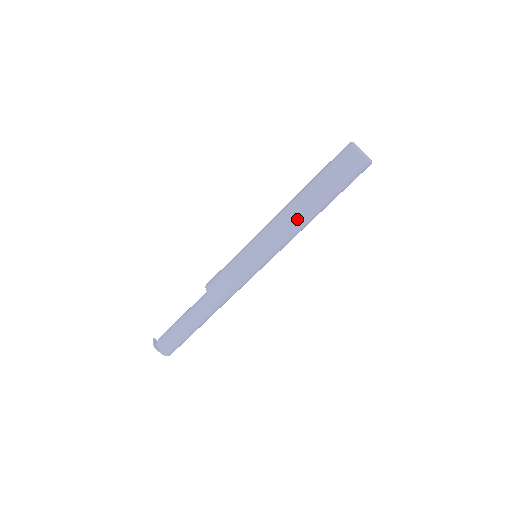
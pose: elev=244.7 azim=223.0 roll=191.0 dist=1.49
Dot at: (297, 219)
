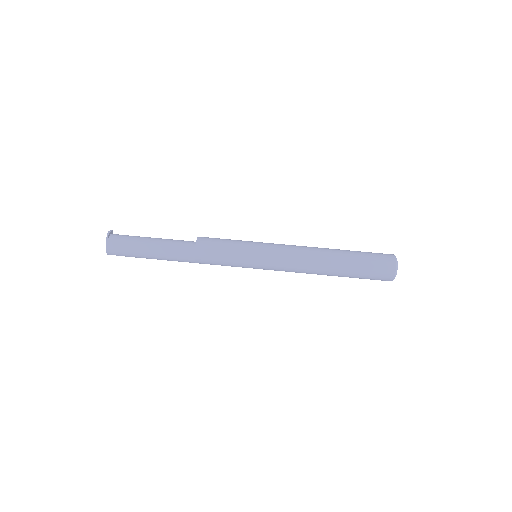
Dot at: (314, 259)
